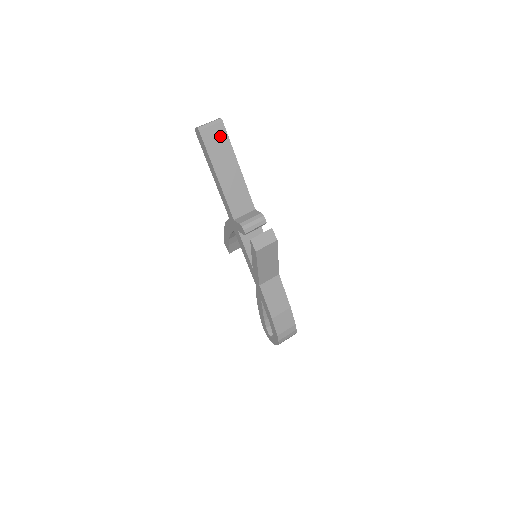
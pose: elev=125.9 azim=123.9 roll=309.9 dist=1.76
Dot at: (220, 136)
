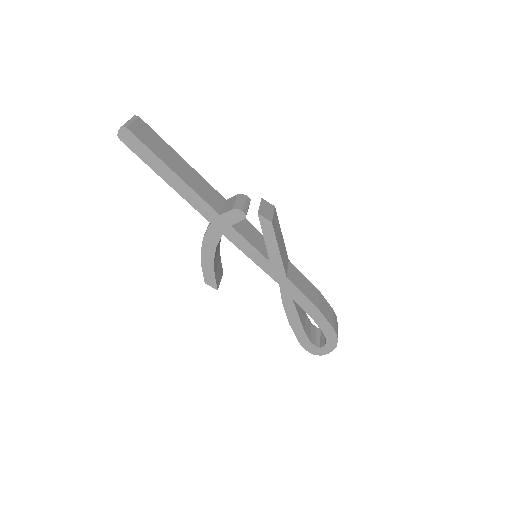
Dot at: (147, 132)
